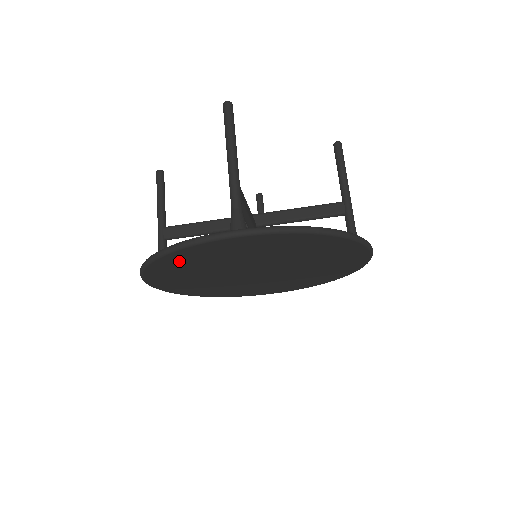
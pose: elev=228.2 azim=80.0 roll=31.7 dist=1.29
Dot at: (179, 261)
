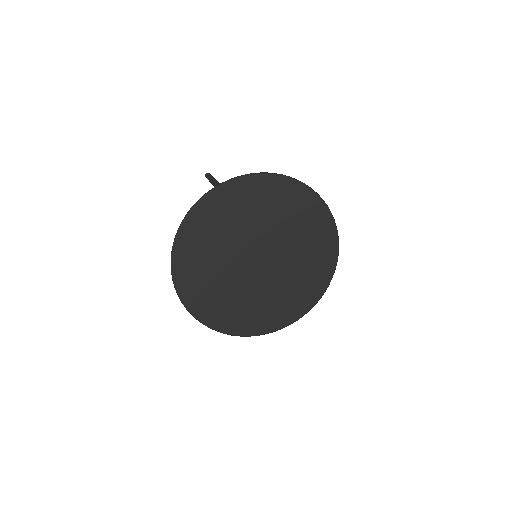
Dot at: (195, 237)
